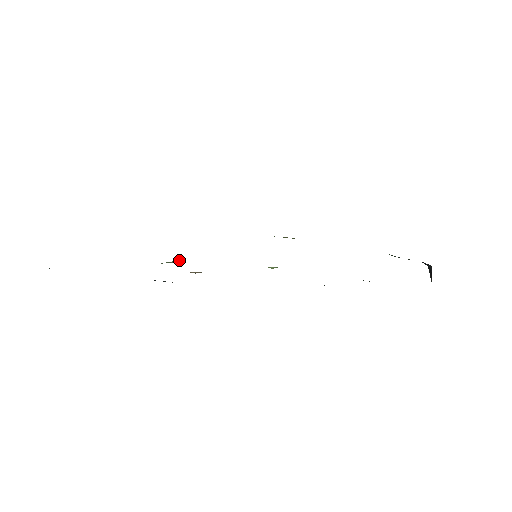
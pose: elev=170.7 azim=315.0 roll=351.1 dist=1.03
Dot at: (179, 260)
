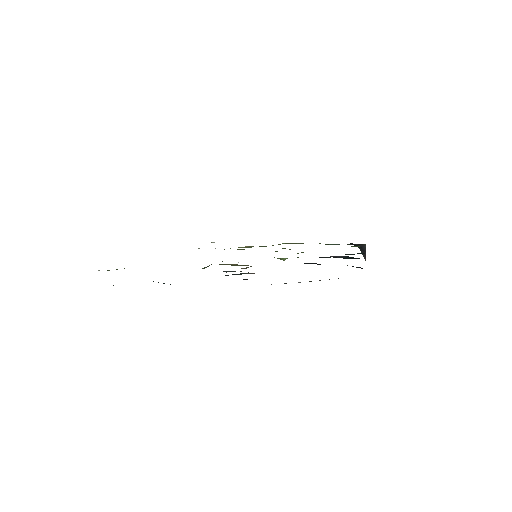
Dot at: (208, 266)
